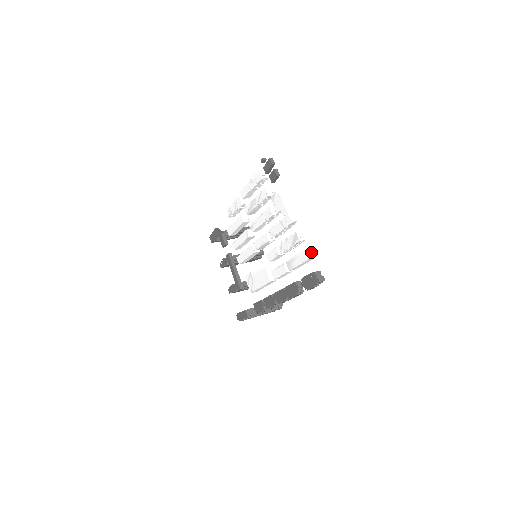
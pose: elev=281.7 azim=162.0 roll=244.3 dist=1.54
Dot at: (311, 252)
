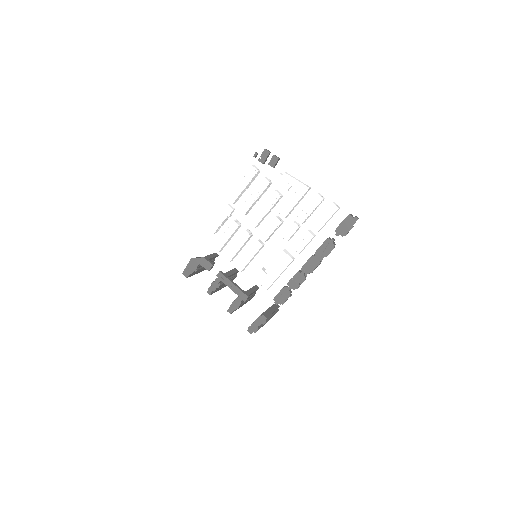
Dot at: (336, 204)
